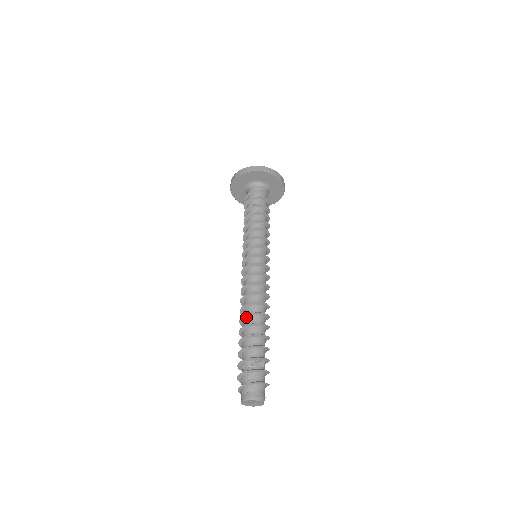
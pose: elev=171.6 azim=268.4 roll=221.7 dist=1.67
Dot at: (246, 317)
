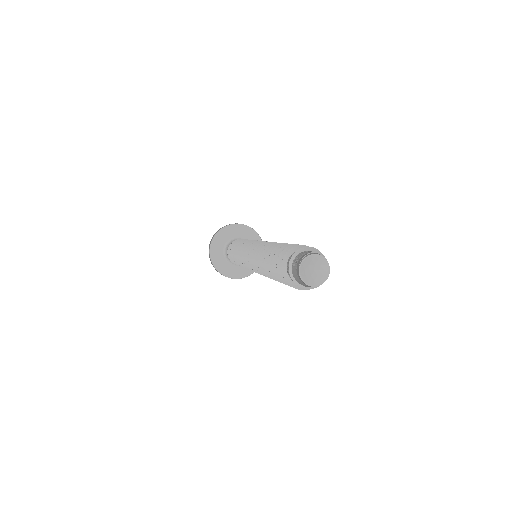
Dot at: occluded
